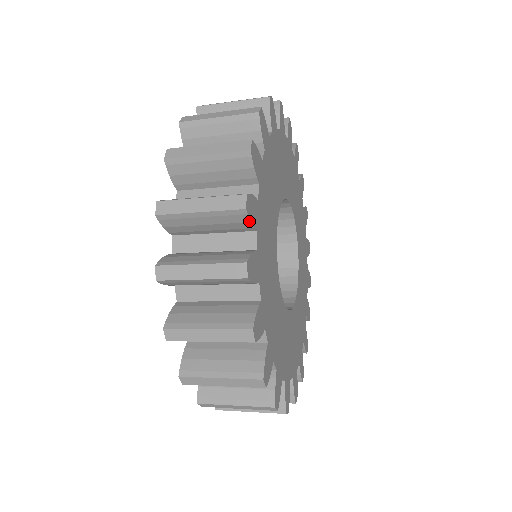
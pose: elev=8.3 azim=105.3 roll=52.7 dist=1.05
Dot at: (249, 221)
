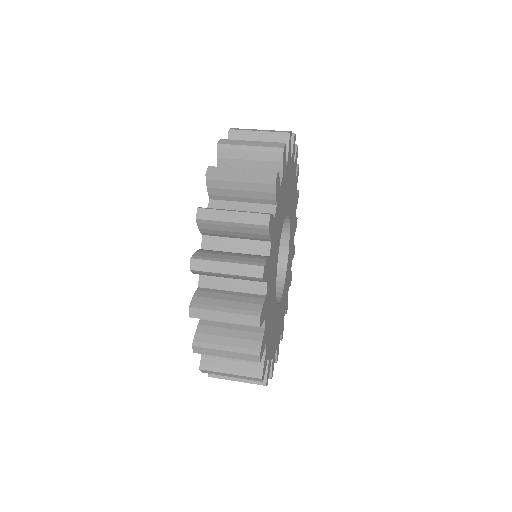
Dot at: (275, 192)
